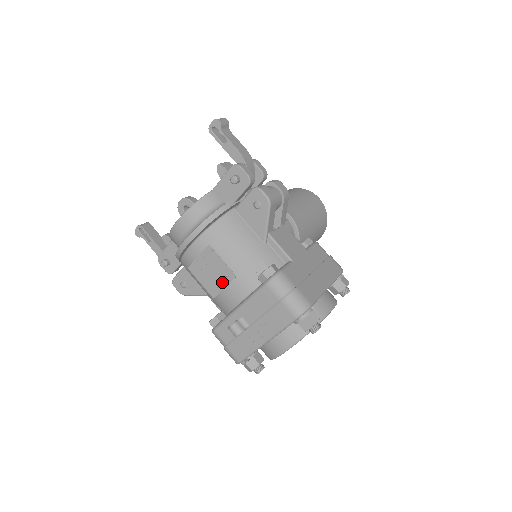
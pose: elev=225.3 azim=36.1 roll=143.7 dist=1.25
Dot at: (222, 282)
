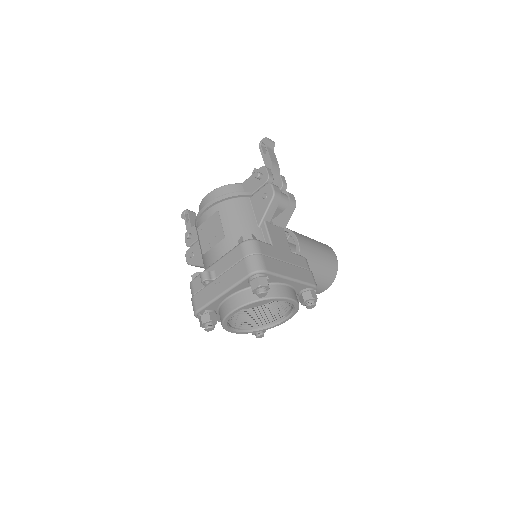
Dot at: (214, 241)
